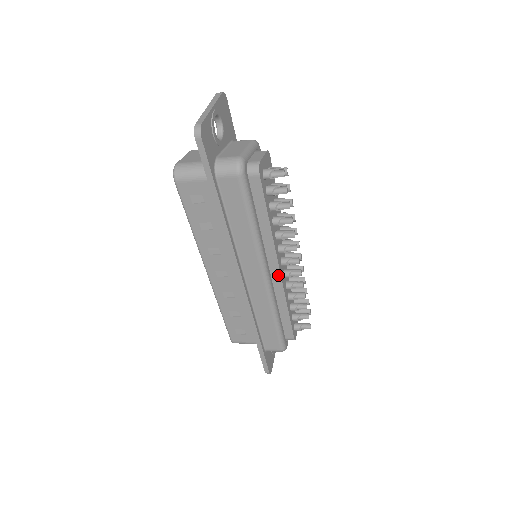
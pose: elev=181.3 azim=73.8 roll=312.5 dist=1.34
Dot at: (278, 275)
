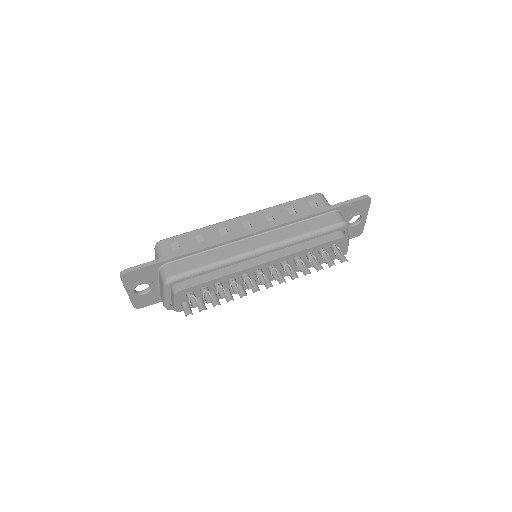
Dot at: occluded
